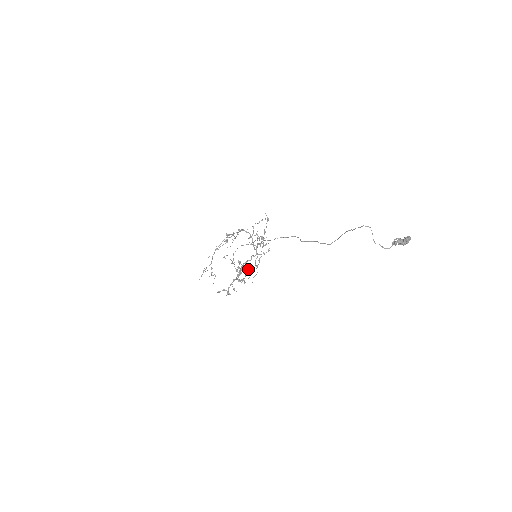
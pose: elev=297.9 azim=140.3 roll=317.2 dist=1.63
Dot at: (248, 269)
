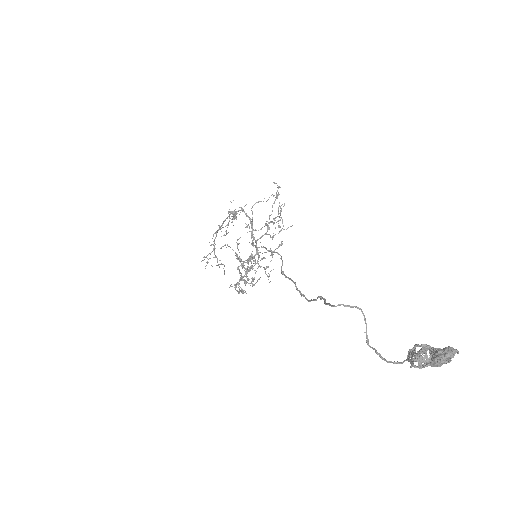
Dot at: (246, 274)
